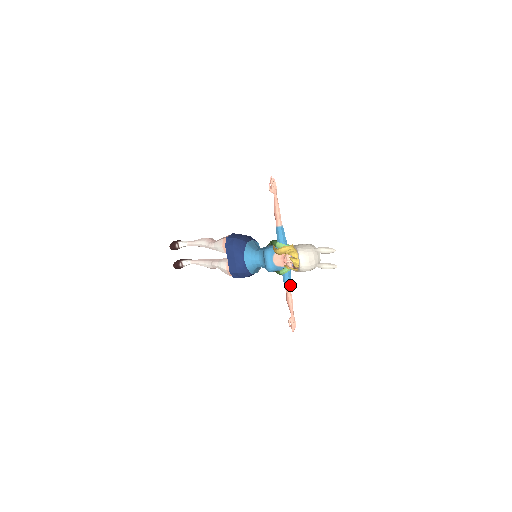
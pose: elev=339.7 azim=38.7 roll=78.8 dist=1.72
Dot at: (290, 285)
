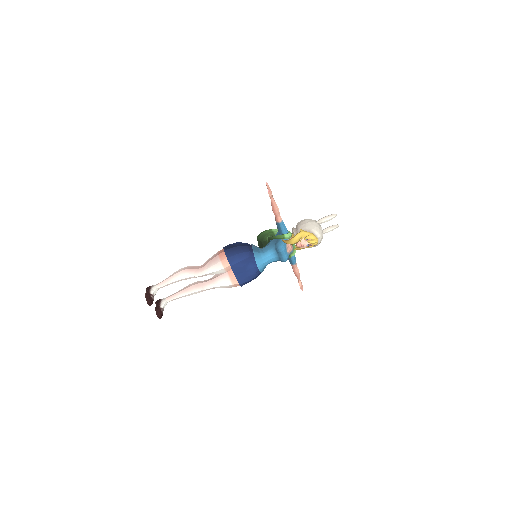
Dot at: (295, 260)
